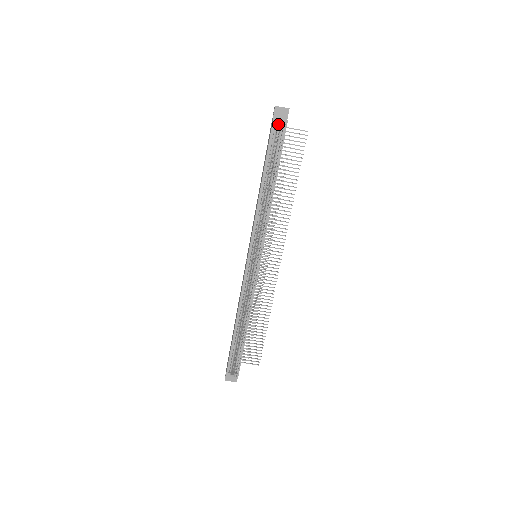
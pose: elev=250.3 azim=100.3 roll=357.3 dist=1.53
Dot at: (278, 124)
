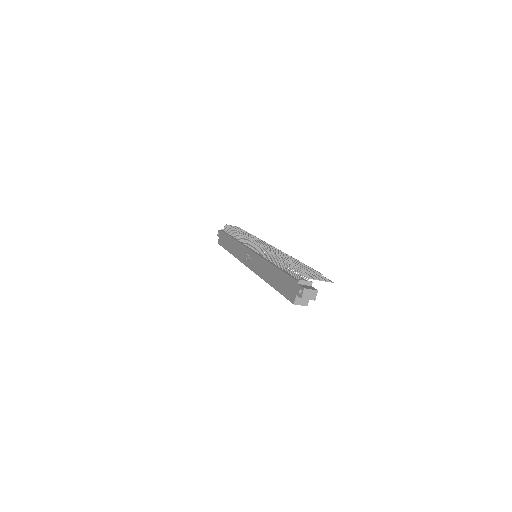
Dot at: occluded
